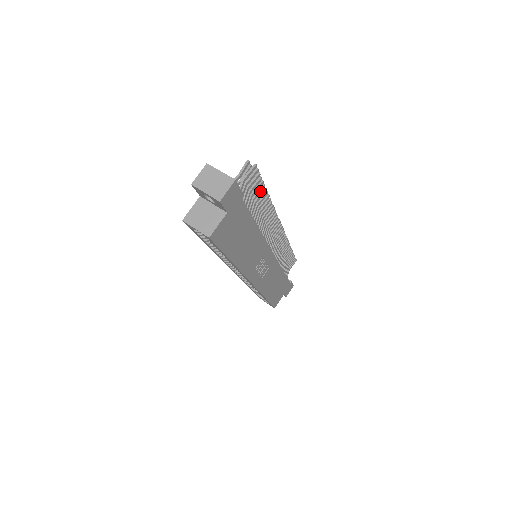
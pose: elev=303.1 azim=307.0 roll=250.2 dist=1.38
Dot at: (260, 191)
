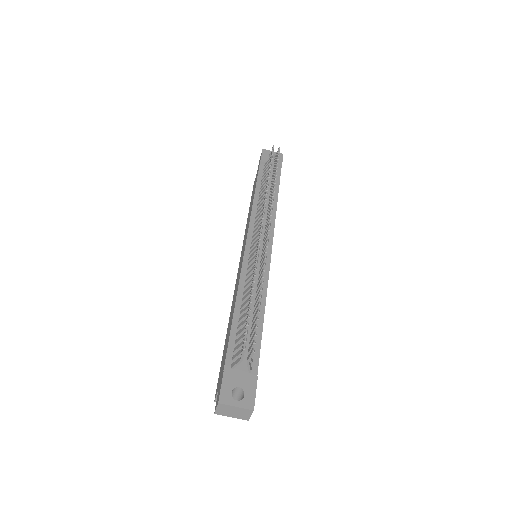
Dot at: (257, 315)
